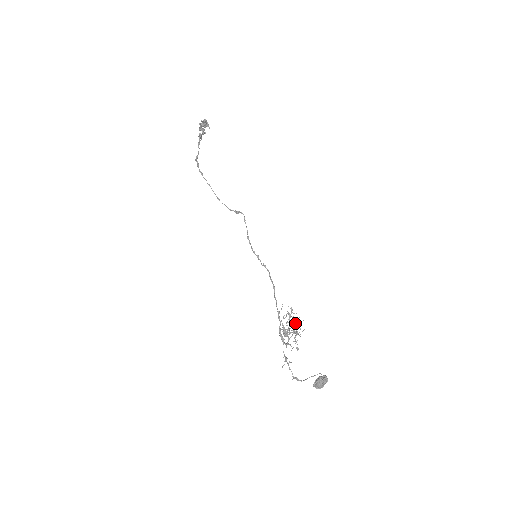
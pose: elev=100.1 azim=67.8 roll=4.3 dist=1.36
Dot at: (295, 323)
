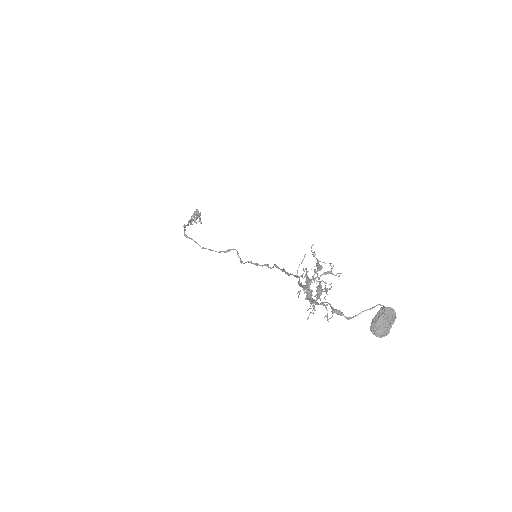
Dot at: (321, 286)
